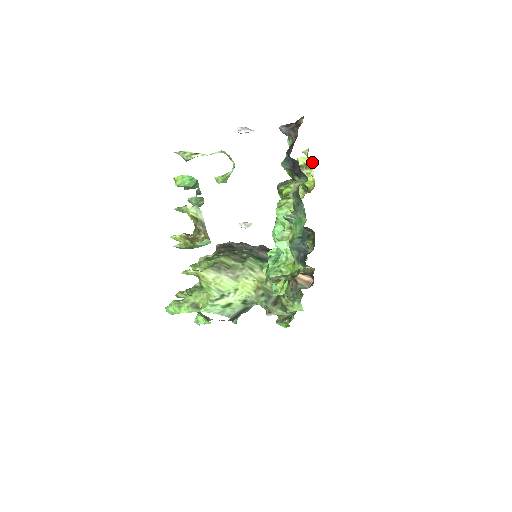
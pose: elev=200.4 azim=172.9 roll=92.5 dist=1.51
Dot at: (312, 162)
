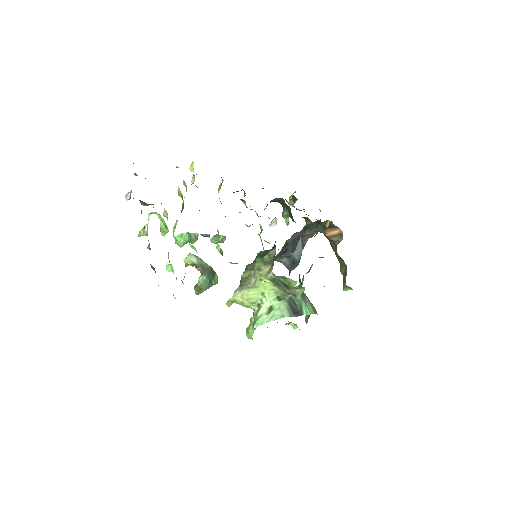
Dot at: occluded
